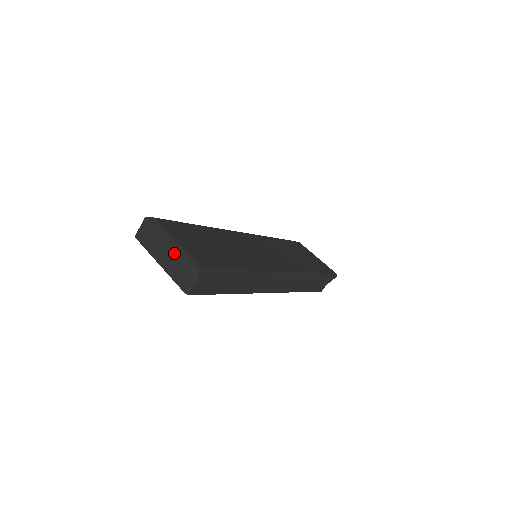
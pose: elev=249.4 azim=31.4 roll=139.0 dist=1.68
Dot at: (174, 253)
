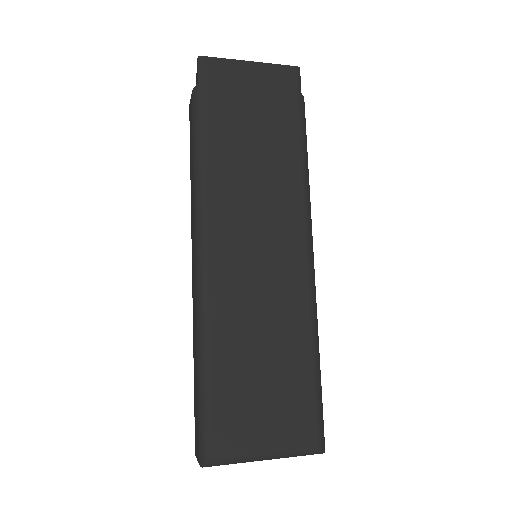
Dot at: occluded
